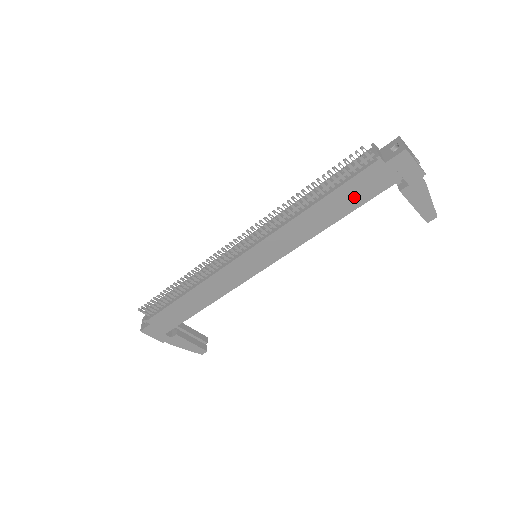
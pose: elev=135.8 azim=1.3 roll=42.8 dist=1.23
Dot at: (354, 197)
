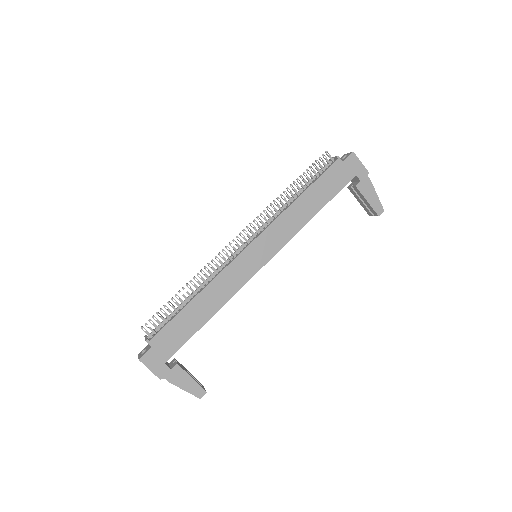
Dot at: (327, 190)
